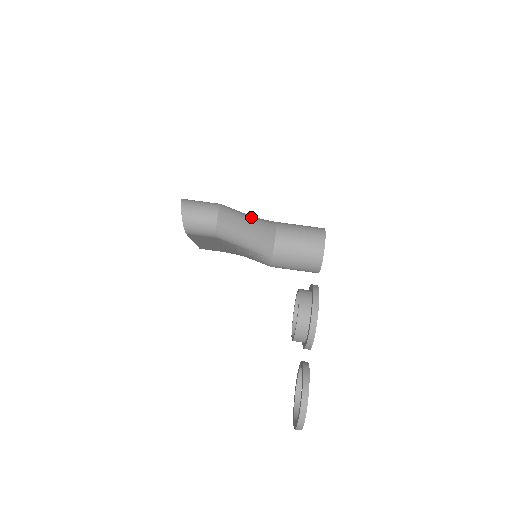
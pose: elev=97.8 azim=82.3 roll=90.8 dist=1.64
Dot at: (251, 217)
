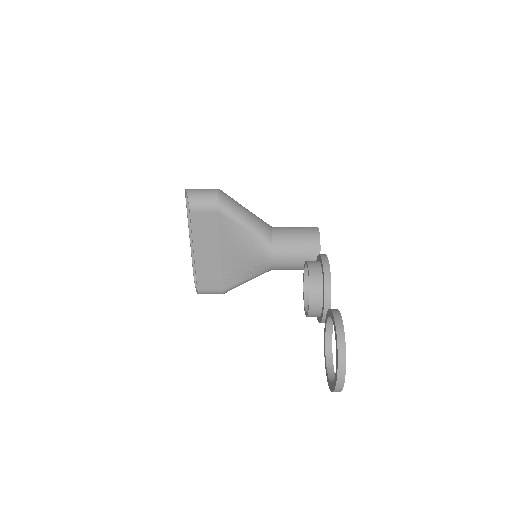
Dot at: occluded
